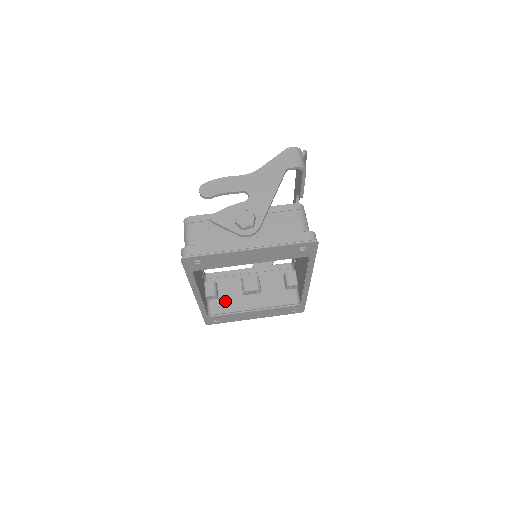
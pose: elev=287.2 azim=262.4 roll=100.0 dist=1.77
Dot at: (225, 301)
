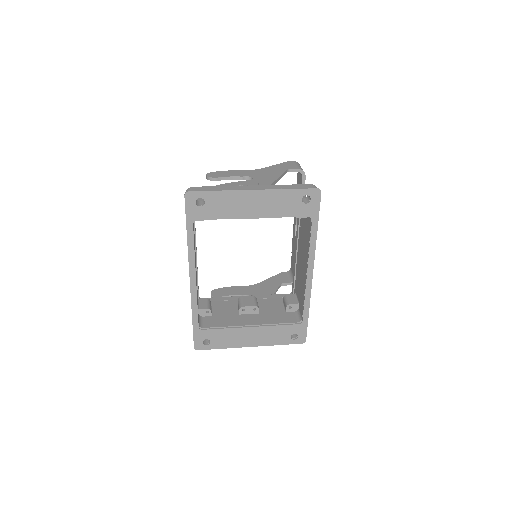
Dot at: (219, 318)
